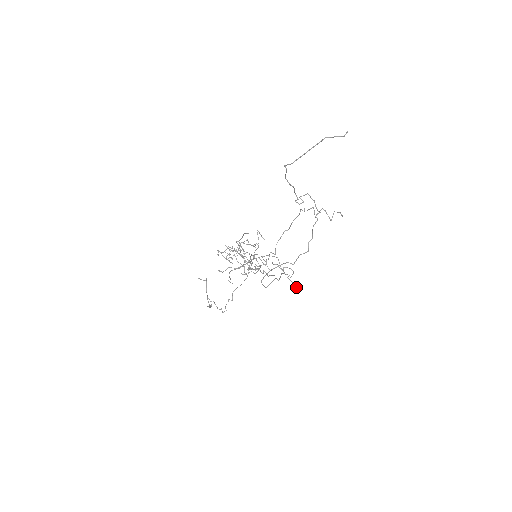
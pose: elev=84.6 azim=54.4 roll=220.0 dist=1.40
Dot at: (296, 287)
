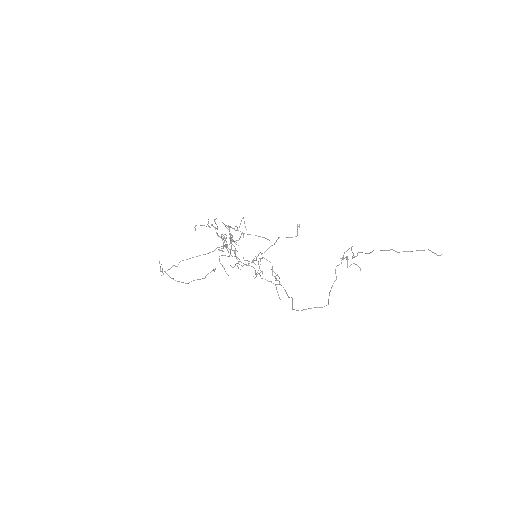
Dot at: (278, 294)
